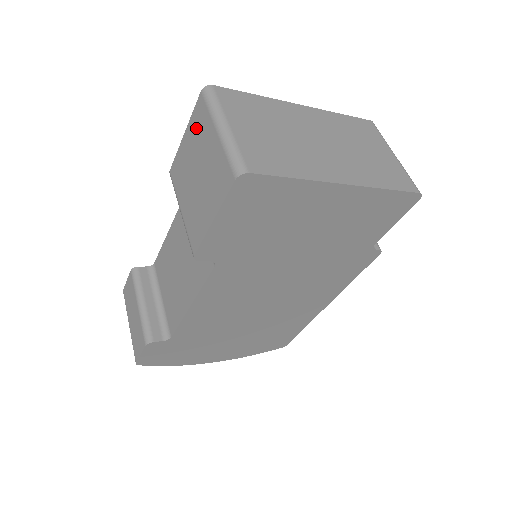
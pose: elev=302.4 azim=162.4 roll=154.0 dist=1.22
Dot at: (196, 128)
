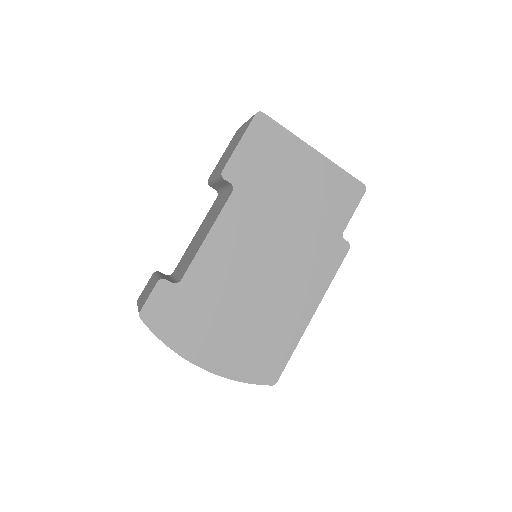
Dot at: occluded
